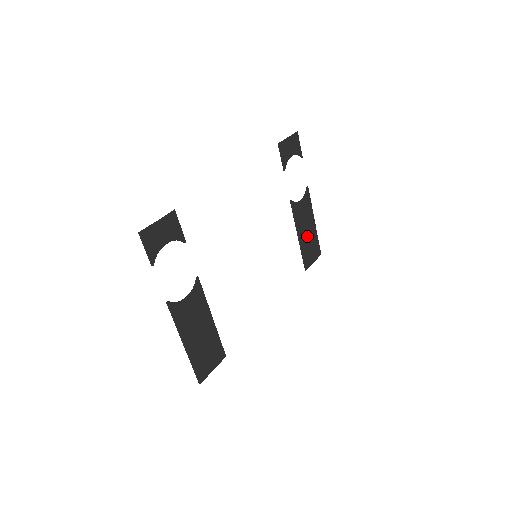
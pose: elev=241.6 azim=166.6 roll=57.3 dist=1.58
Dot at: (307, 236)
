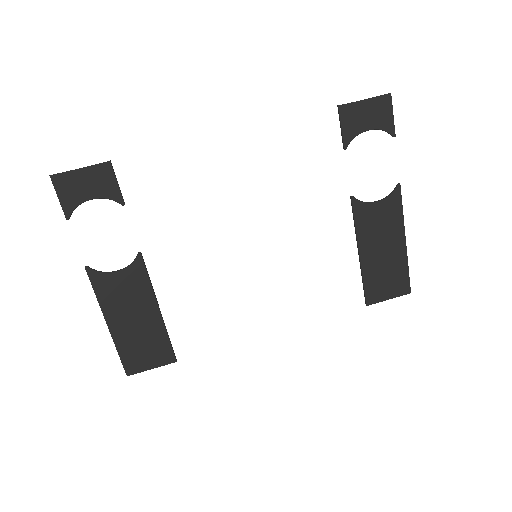
Dot at: (381, 257)
